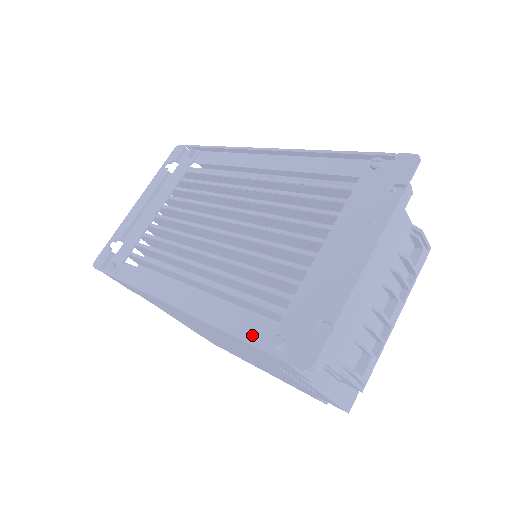
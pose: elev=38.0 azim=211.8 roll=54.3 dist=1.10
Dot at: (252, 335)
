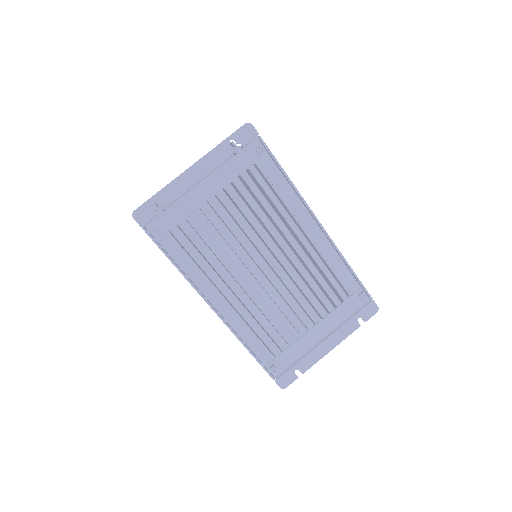
Dot at: (260, 356)
